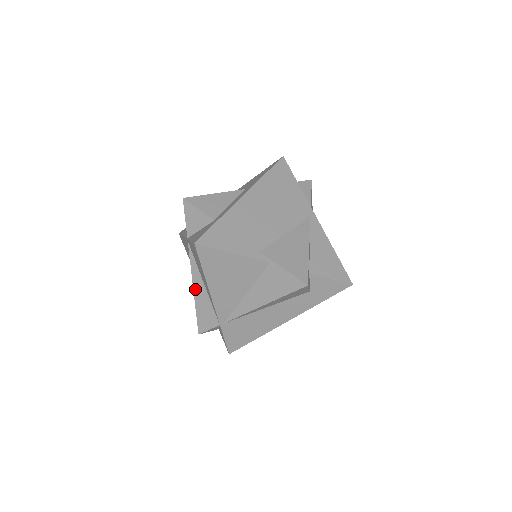
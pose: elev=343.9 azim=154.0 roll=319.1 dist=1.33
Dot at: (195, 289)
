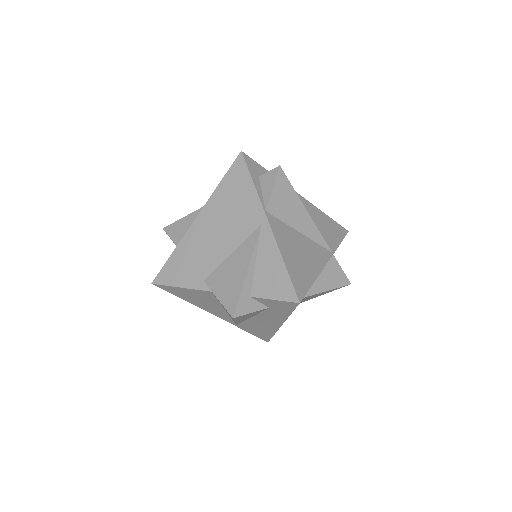
Dot at: occluded
